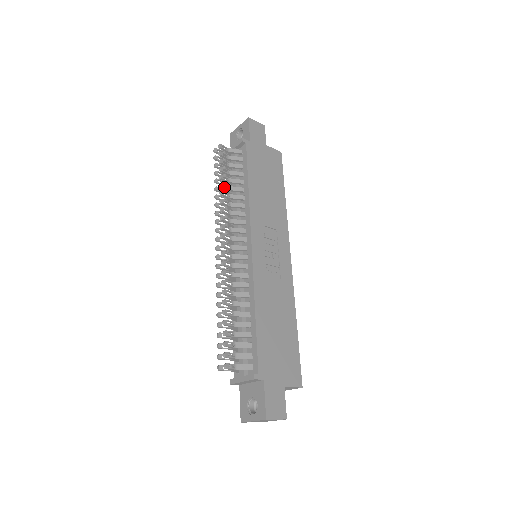
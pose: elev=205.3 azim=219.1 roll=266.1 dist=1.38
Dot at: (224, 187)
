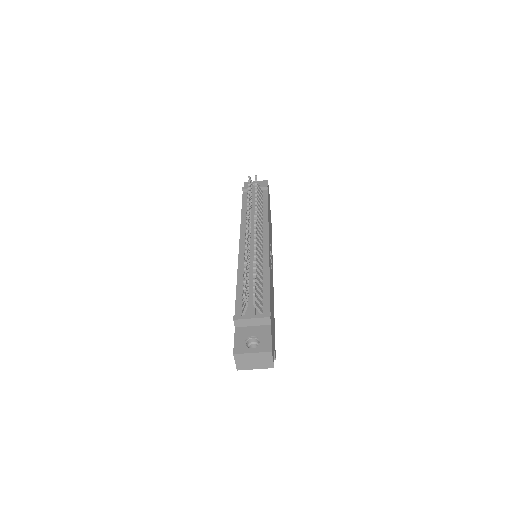
Dot at: occluded
